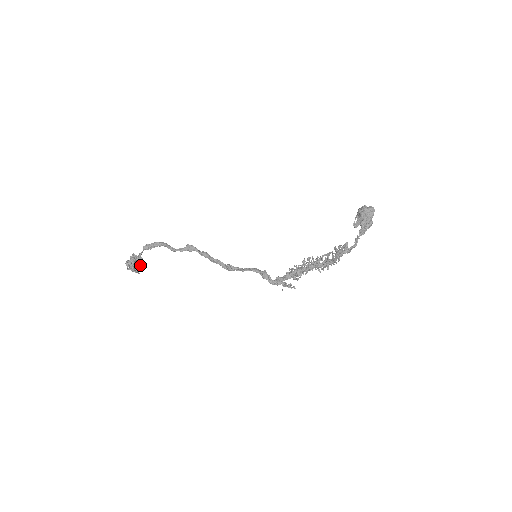
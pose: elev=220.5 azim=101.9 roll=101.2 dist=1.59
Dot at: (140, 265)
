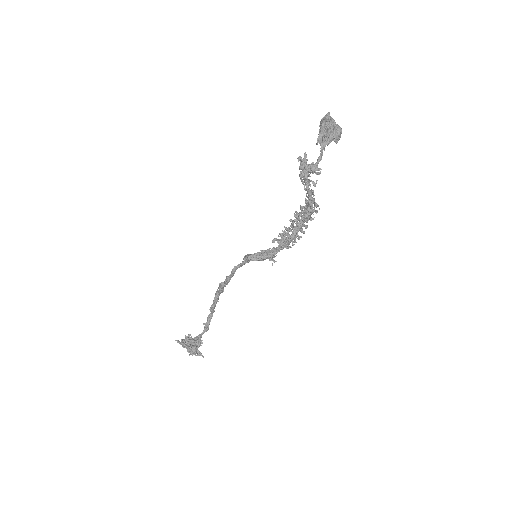
Dot at: (196, 344)
